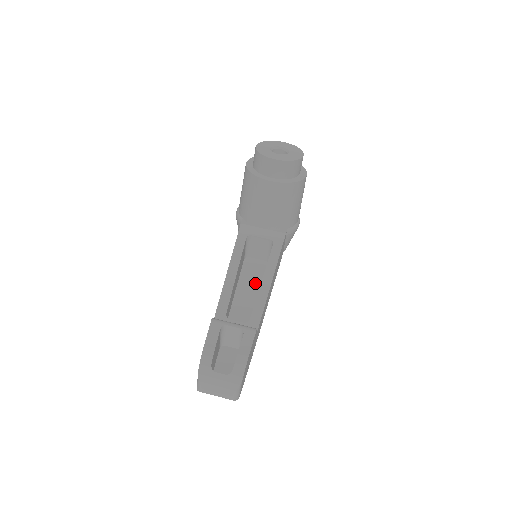
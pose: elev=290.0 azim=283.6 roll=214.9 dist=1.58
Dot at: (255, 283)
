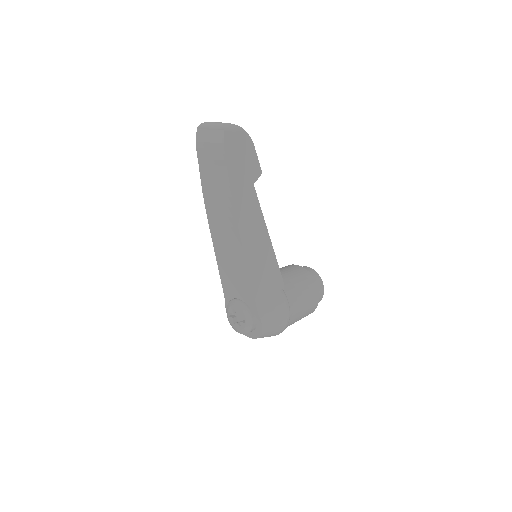
Dot at: occluded
